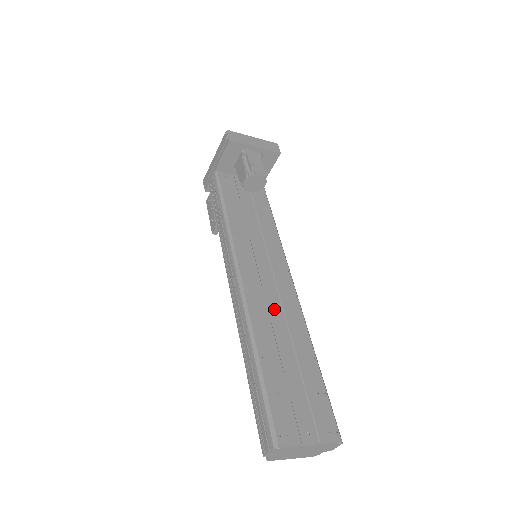
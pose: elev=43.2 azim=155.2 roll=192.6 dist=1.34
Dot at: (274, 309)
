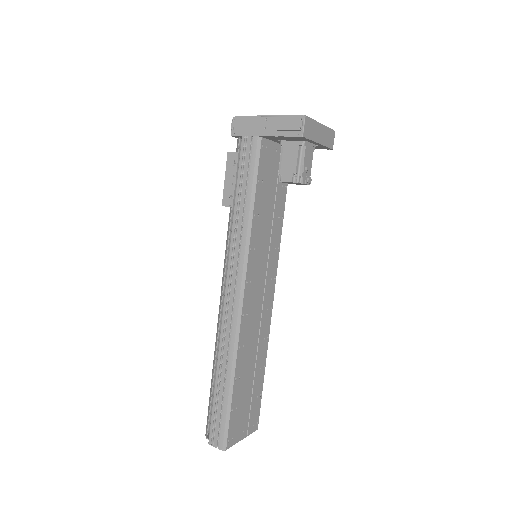
Dot at: (255, 327)
